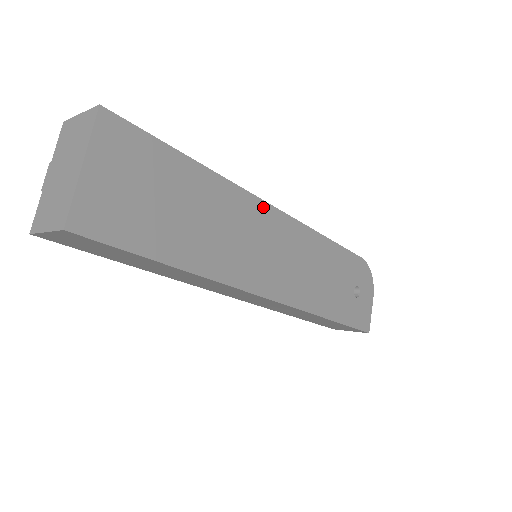
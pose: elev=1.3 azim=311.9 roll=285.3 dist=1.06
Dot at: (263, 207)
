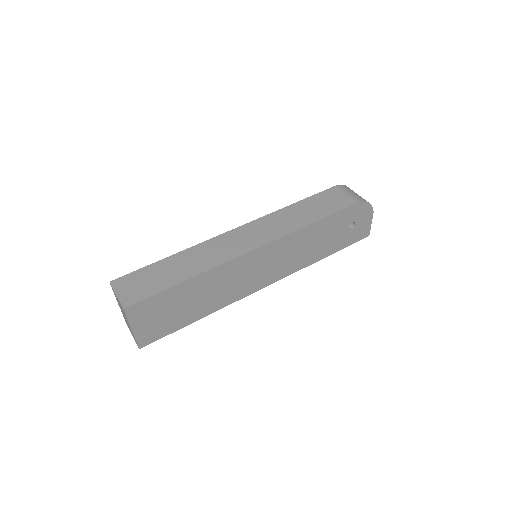
Dot at: (246, 257)
